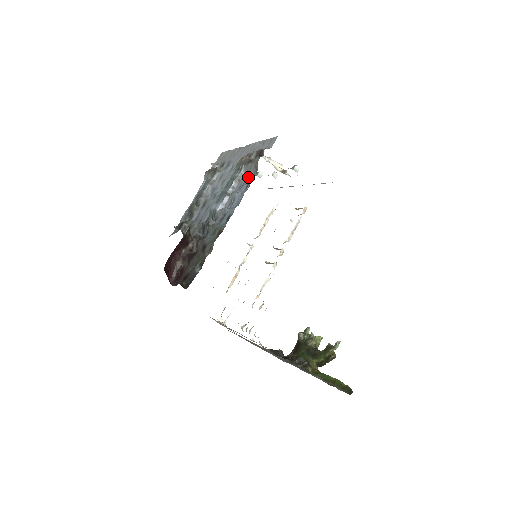
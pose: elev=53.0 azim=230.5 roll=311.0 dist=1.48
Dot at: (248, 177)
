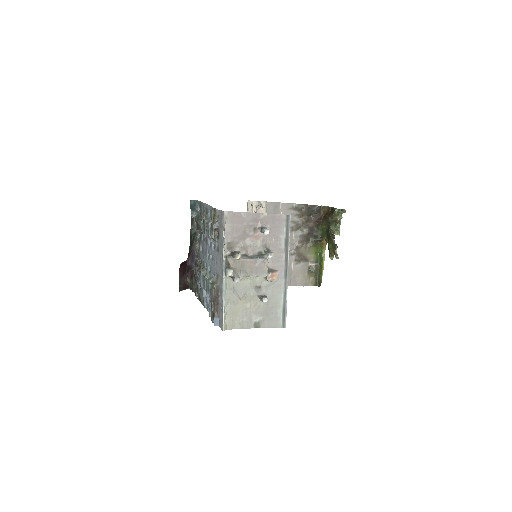
Dot at: (209, 312)
